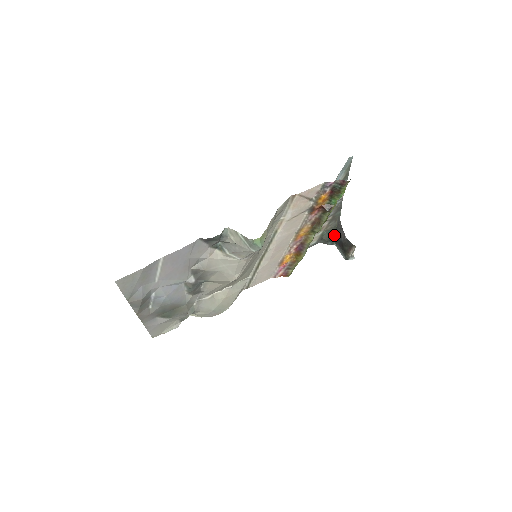
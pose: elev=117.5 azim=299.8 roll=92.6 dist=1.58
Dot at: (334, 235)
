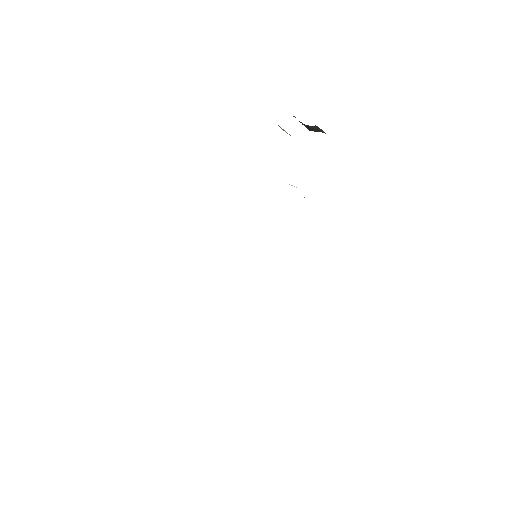
Dot at: occluded
